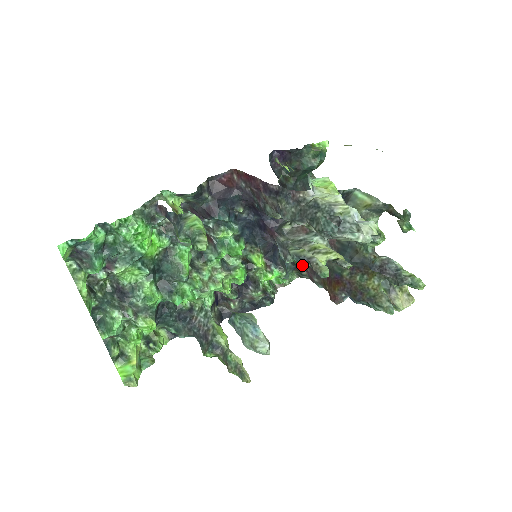
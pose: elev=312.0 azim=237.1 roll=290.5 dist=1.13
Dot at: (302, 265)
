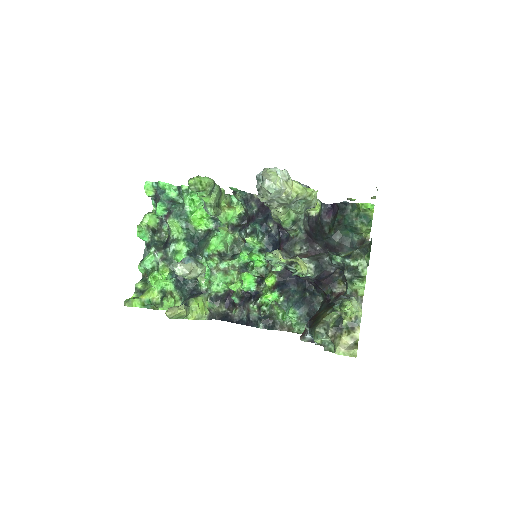
Dot at: occluded
